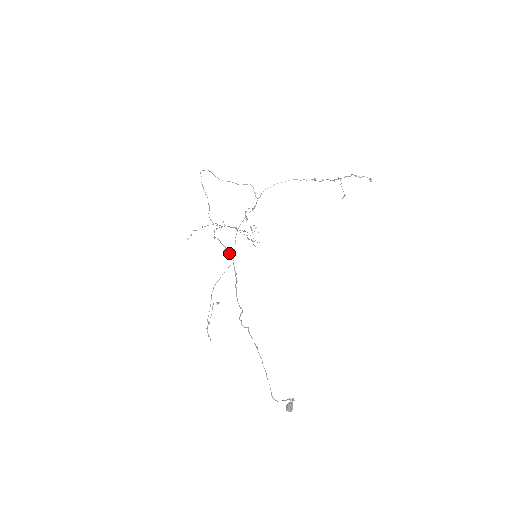
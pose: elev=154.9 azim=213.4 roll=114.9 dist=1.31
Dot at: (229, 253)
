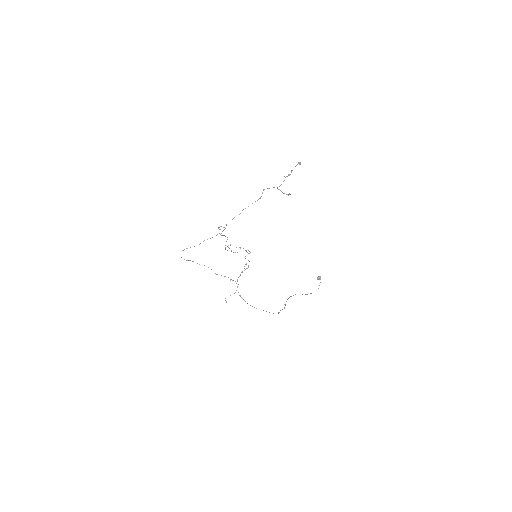
Dot at: occluded
